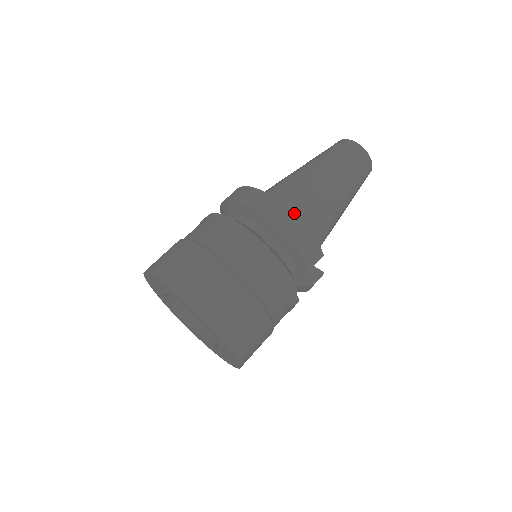
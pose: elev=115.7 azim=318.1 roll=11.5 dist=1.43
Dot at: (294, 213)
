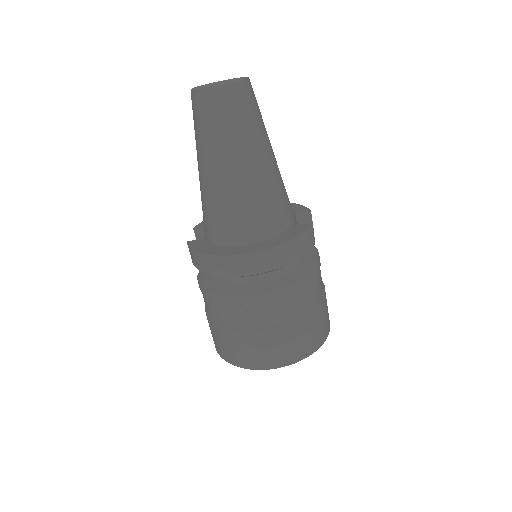
Dot at: (276, 246)
